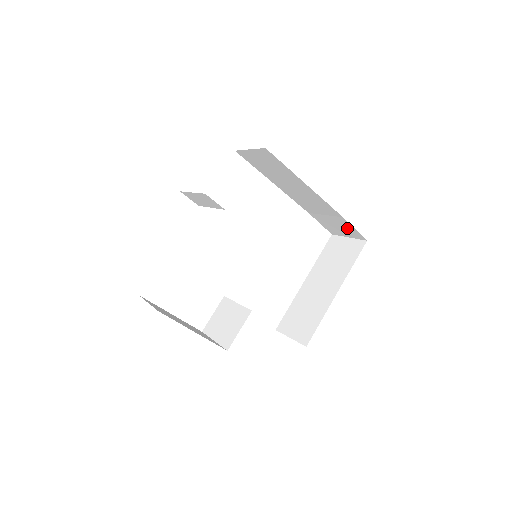
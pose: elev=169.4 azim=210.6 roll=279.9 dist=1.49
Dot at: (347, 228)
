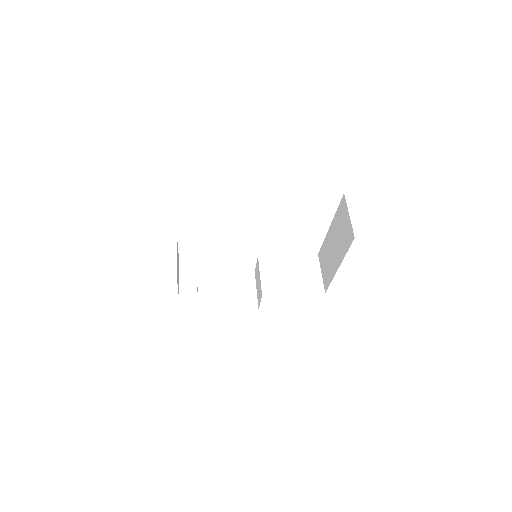
Dot at: occluded
